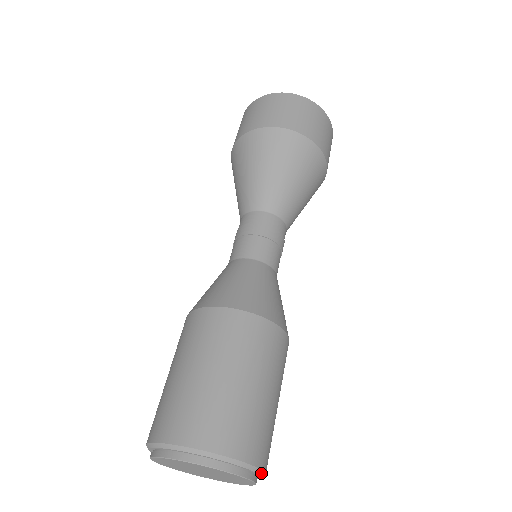
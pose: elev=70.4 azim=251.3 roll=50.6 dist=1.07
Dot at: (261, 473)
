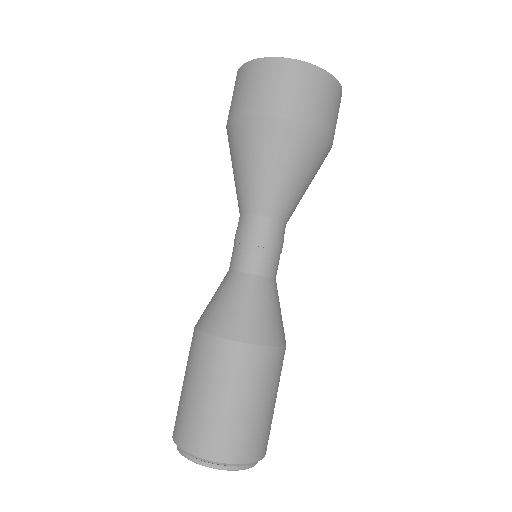
Dot at: occluded
